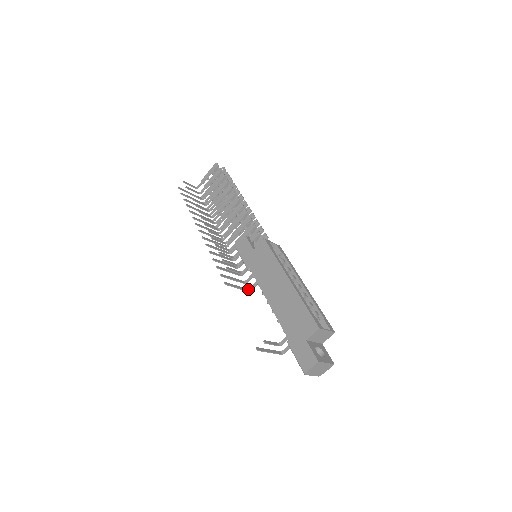
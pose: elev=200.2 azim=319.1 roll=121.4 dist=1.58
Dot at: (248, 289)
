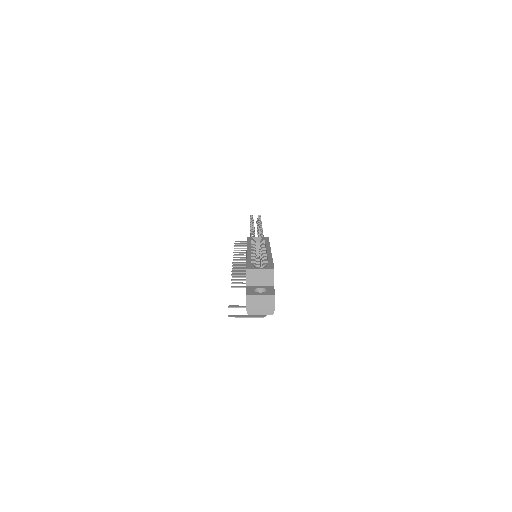
Dot at: occluded
